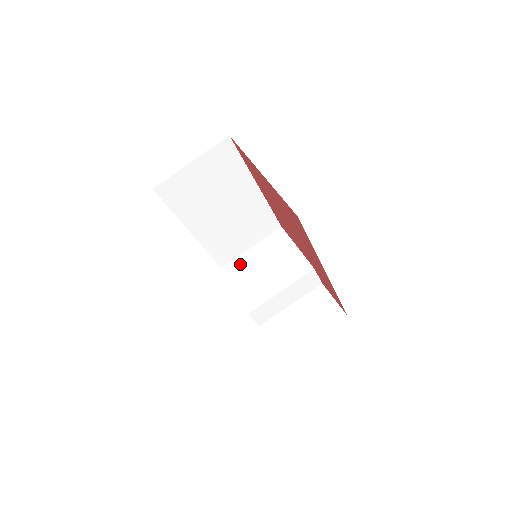
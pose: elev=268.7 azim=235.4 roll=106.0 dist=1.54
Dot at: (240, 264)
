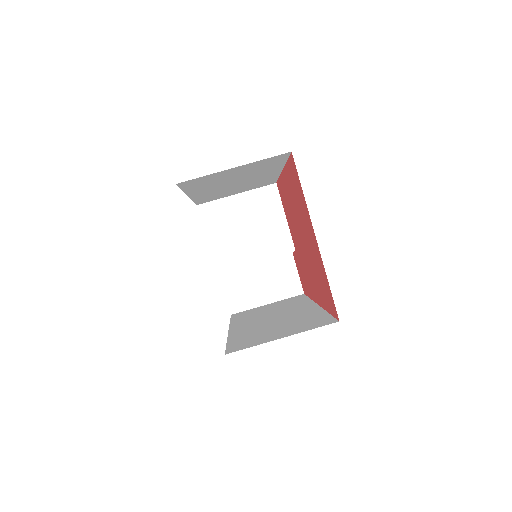
Dot at: (220, 210)
